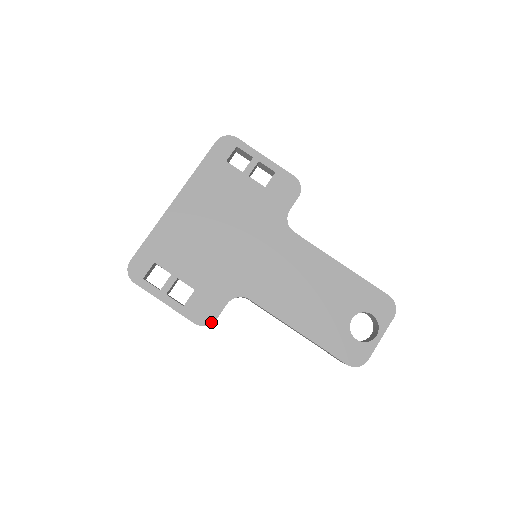
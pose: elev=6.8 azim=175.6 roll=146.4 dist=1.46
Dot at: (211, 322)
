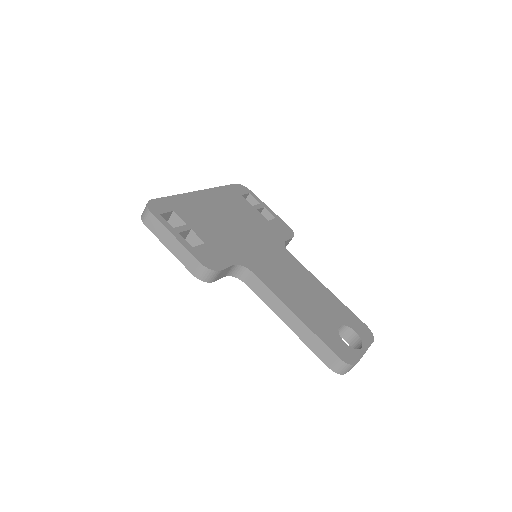
Dot at: (216, 269)
